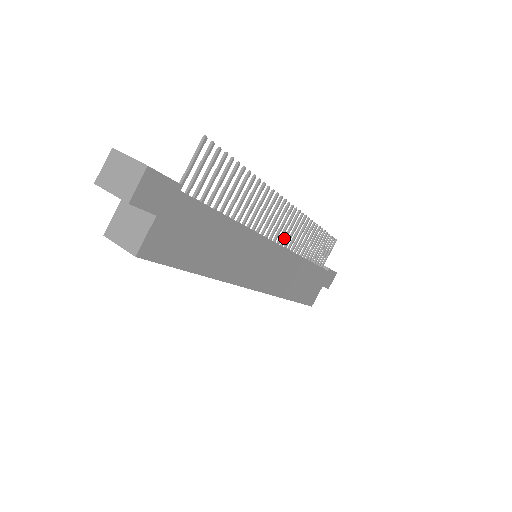
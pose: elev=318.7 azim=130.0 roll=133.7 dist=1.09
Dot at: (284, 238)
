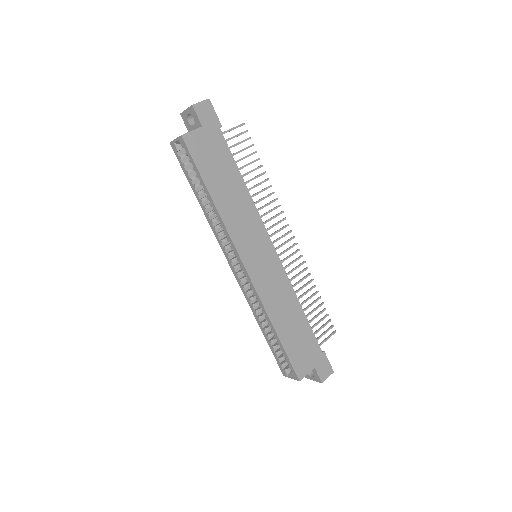
Dot at: (282, 260)
